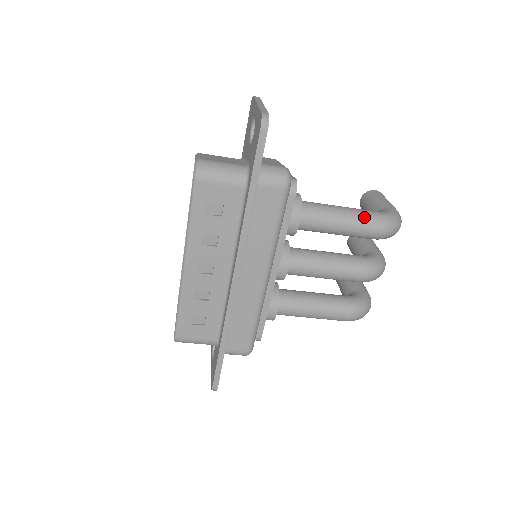
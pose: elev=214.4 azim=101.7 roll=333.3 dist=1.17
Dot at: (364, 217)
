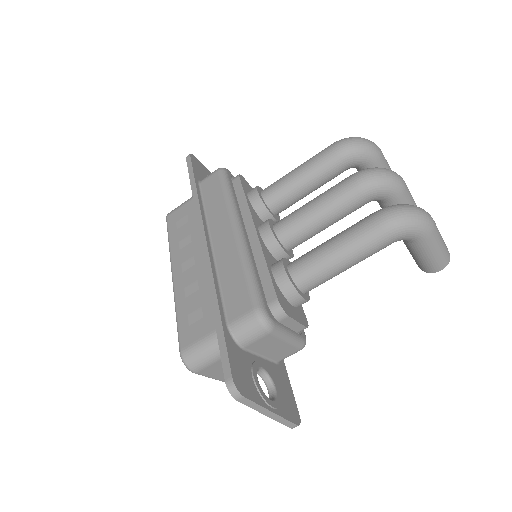
Dot at: occluded
